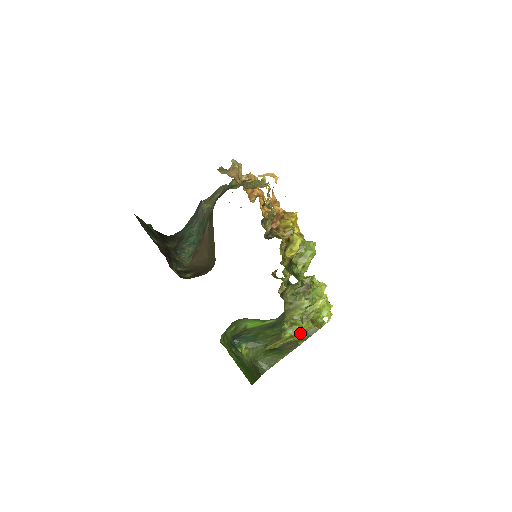
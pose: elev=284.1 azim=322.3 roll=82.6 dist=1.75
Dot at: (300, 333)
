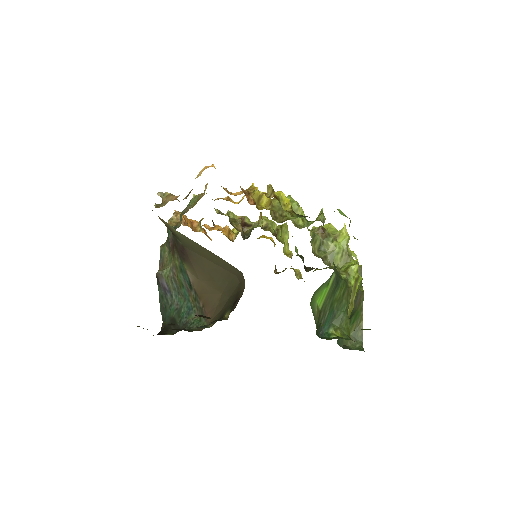
Dot at: occluded
